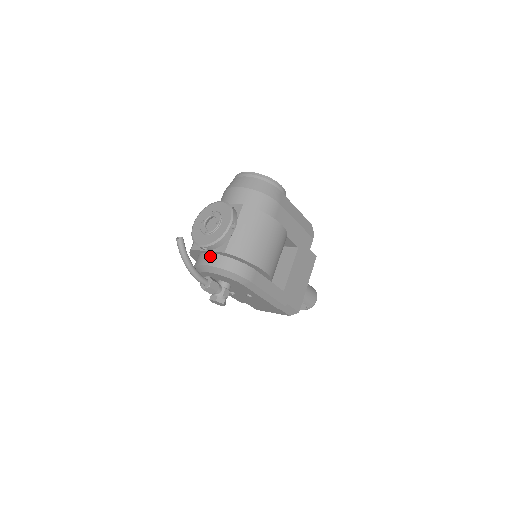
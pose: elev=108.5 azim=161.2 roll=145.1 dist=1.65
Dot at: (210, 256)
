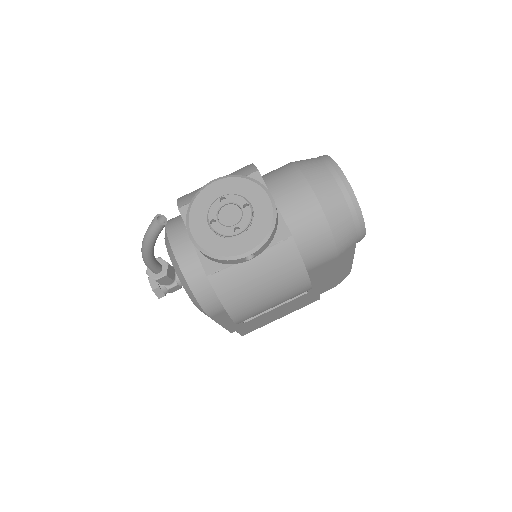
Dot at: (190, 250)
